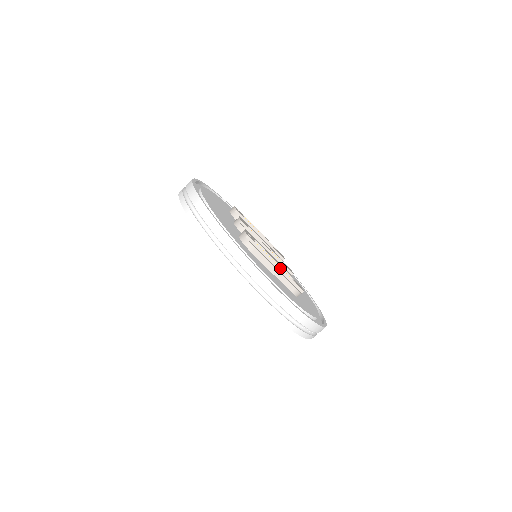
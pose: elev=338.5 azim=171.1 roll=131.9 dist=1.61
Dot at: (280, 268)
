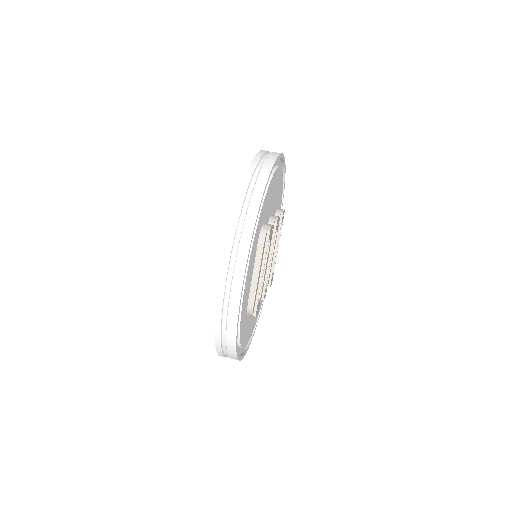
Dot at: occluded
